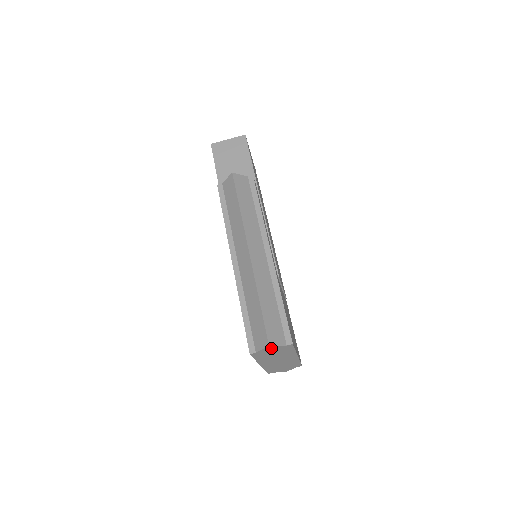
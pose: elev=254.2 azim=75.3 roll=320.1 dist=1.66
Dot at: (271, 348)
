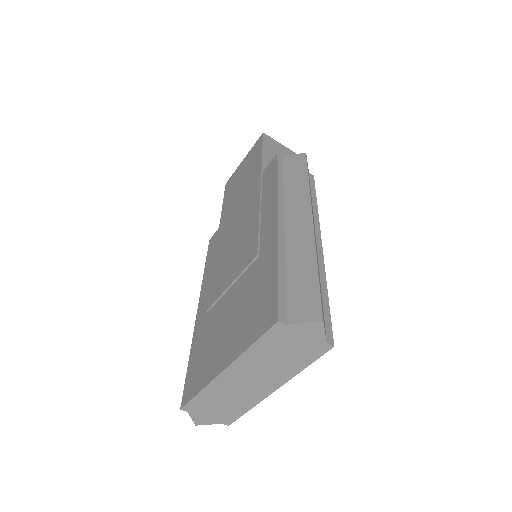
Dot at: (311, 331)
